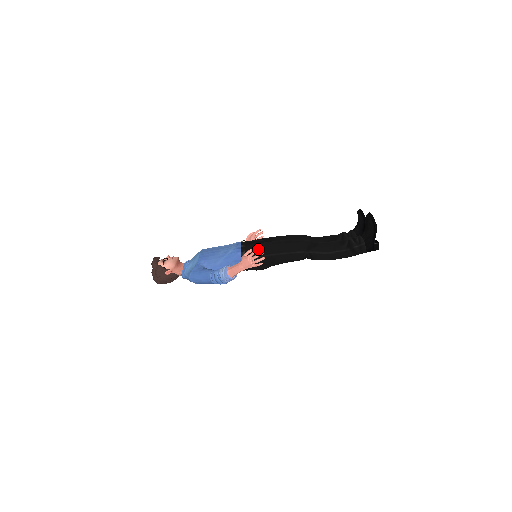
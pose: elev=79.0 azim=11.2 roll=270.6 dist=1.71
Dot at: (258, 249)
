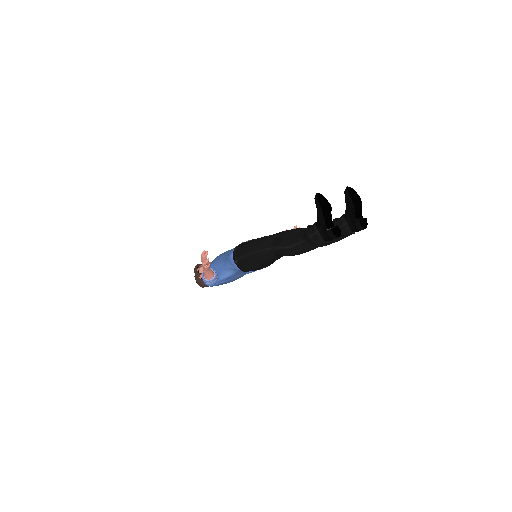
Dot at: (203, 251)
